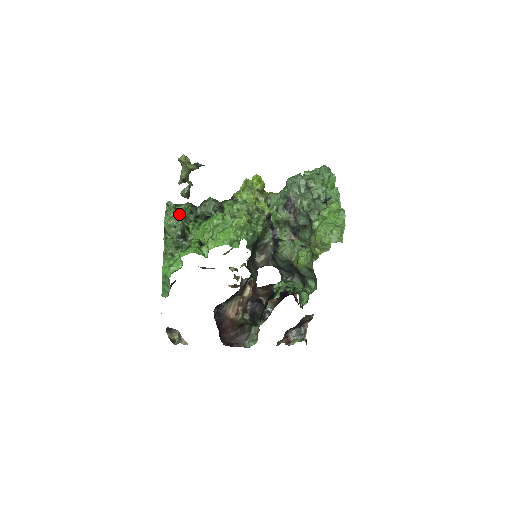
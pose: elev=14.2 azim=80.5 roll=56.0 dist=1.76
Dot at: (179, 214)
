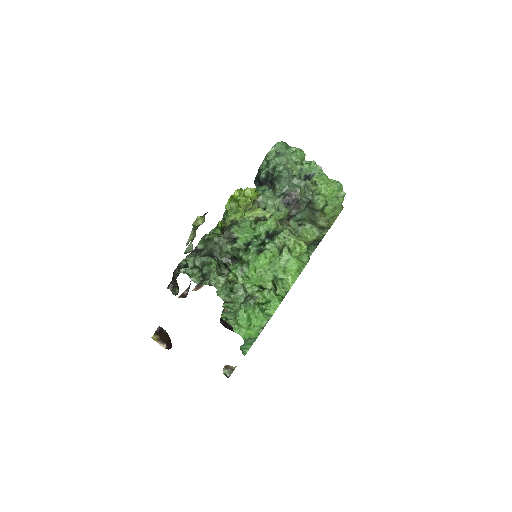
Dot at: occluded
